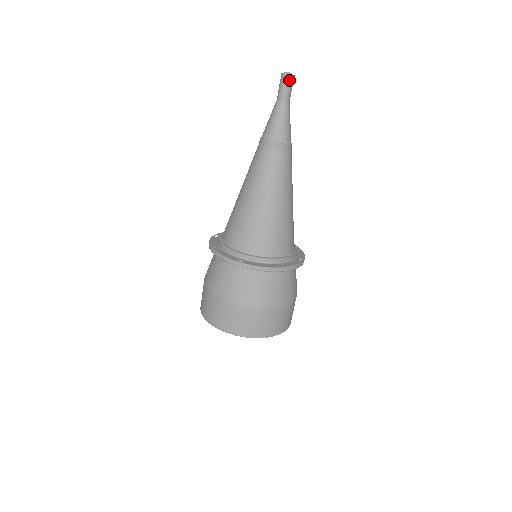
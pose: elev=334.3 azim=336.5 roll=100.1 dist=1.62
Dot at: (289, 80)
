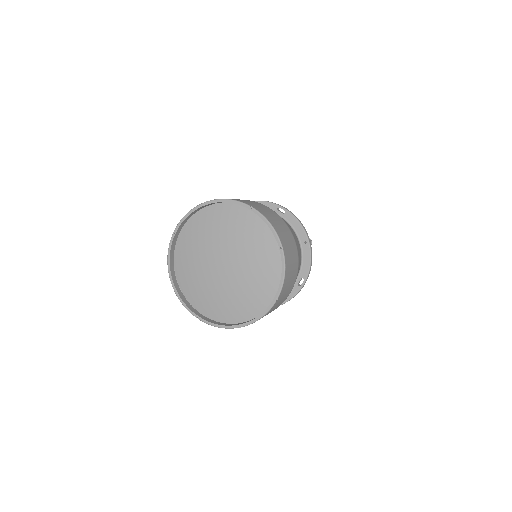
Dot at: (311, 241)
